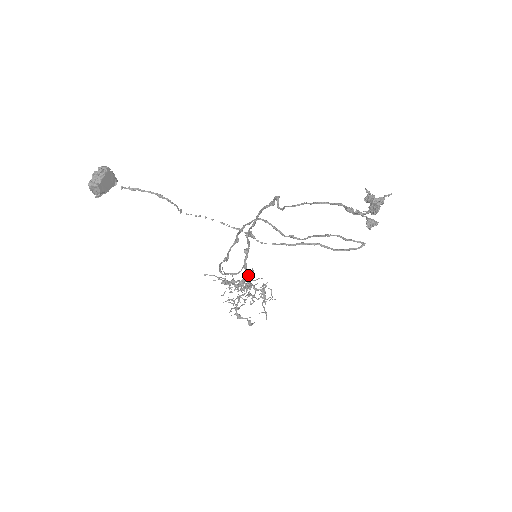
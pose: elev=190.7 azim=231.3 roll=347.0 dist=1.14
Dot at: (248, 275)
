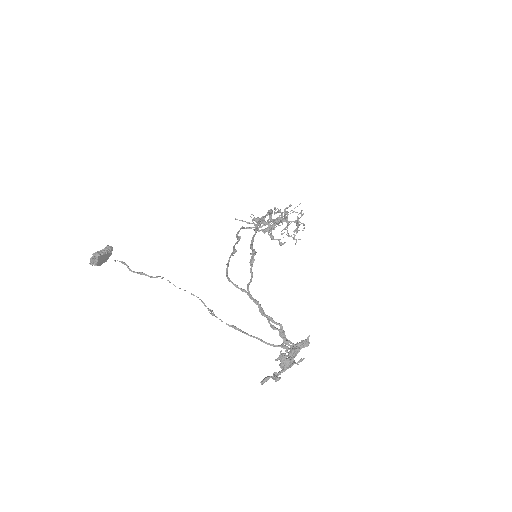
Dot at: (275, 222)
